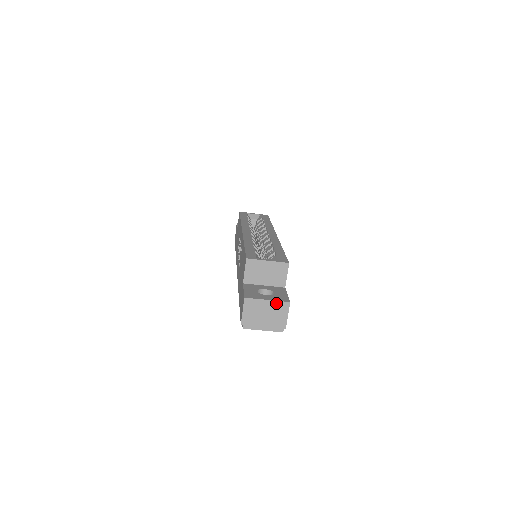
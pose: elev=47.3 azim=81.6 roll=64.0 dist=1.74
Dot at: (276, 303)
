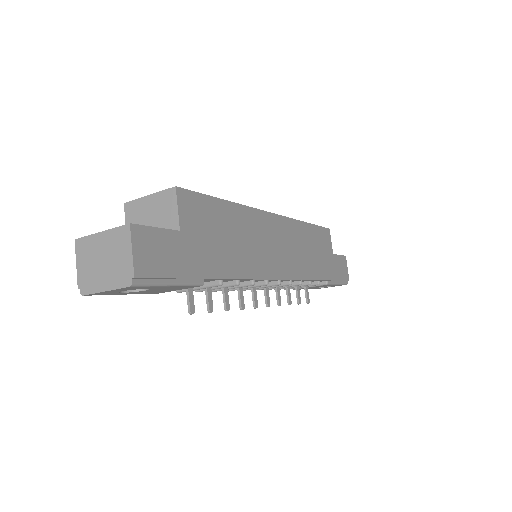
Dot at: (112, 233)
